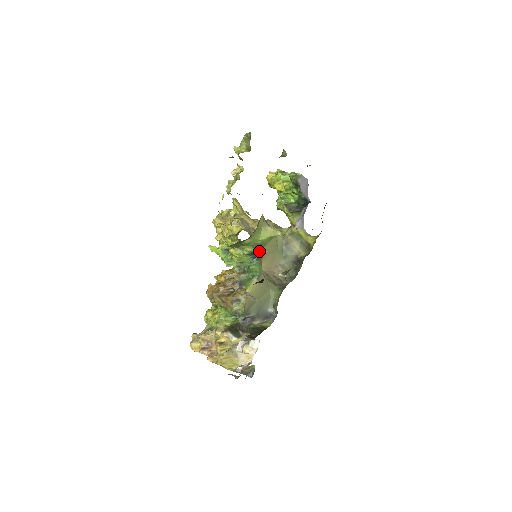
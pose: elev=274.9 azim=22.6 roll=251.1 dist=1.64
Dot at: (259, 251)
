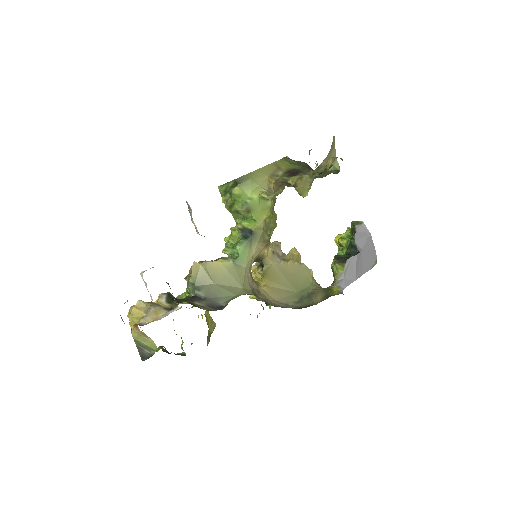
Dot at: (252, 230)
